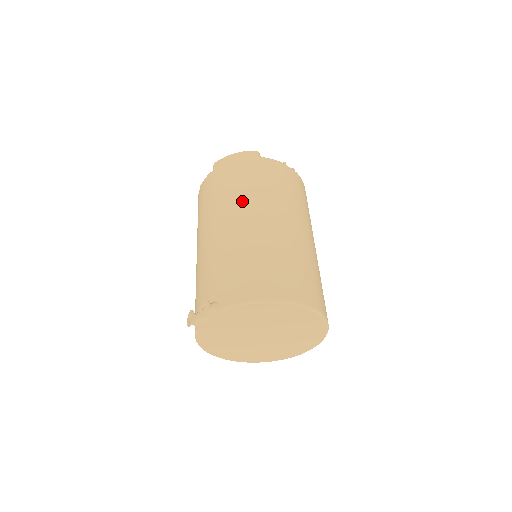
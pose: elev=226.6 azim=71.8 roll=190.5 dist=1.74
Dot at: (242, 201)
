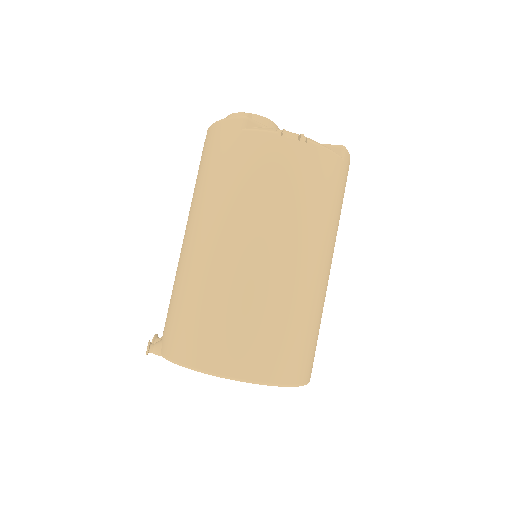
Dot at: (205, 210)
